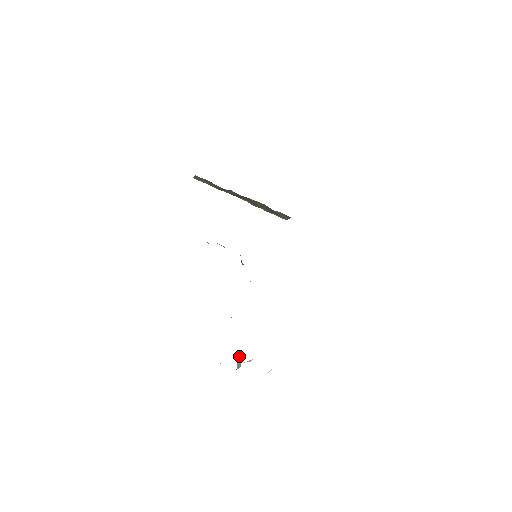
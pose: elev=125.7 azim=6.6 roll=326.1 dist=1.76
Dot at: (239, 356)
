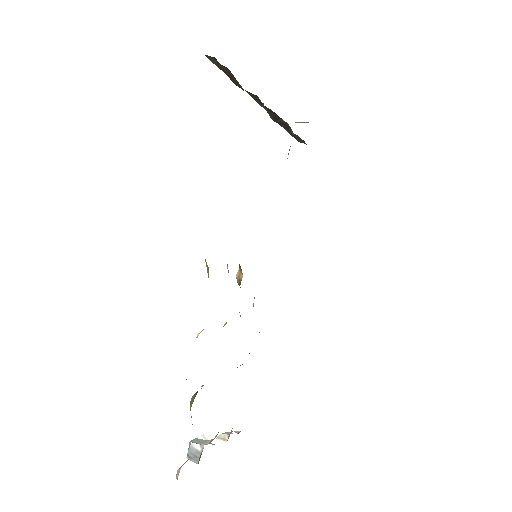
Dot at: (197, 445)
